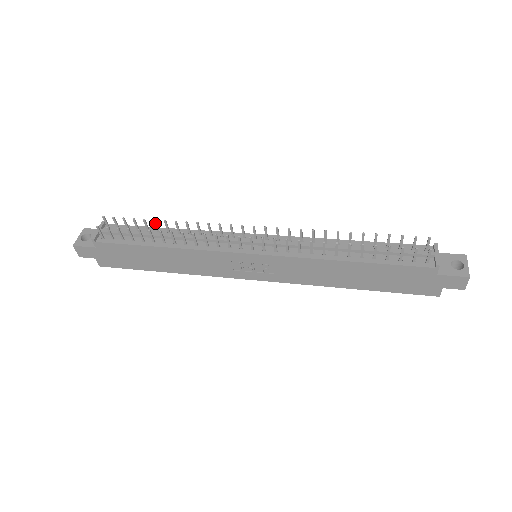
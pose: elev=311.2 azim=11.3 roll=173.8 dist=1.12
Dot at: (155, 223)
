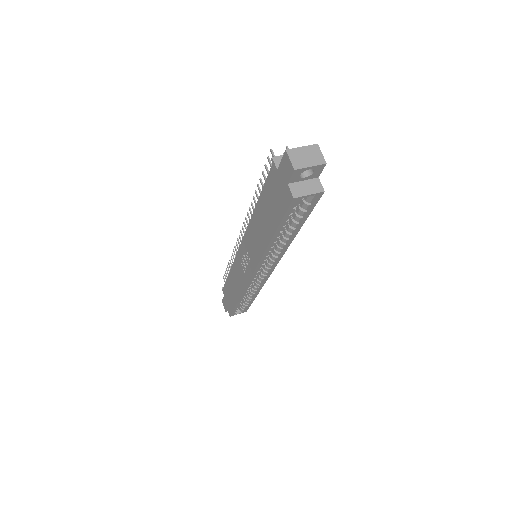
Dot at: occluded
